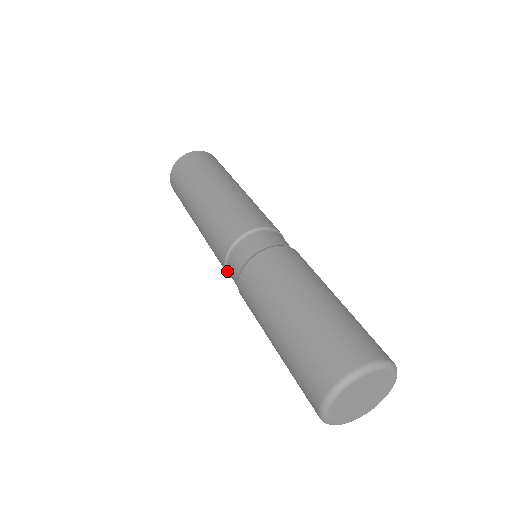
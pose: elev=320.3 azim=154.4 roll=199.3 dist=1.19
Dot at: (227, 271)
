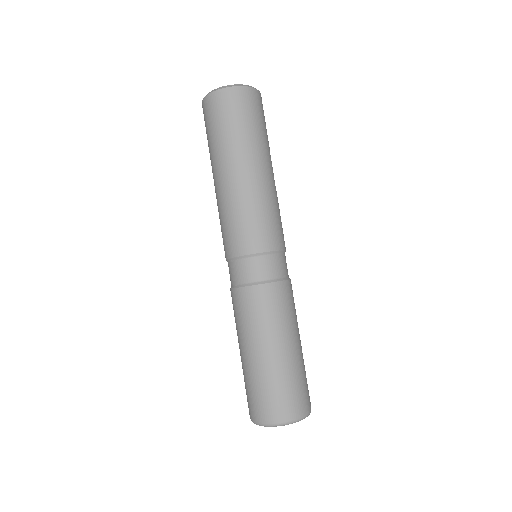
Dot at: occluded
